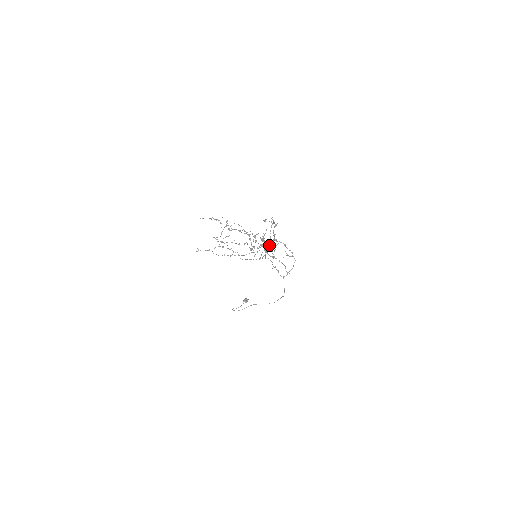
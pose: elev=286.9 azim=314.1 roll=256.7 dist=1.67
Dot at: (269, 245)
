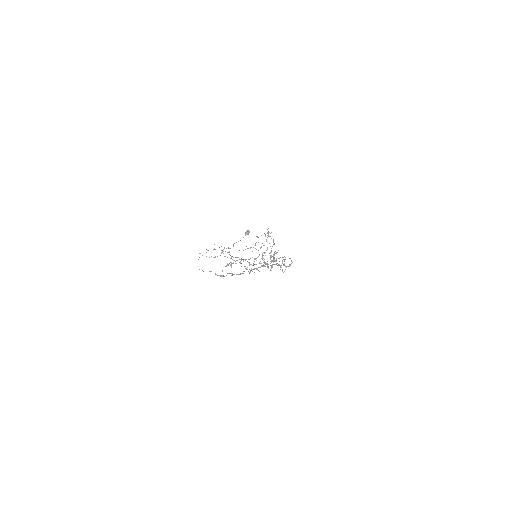
Dot at: occluded
